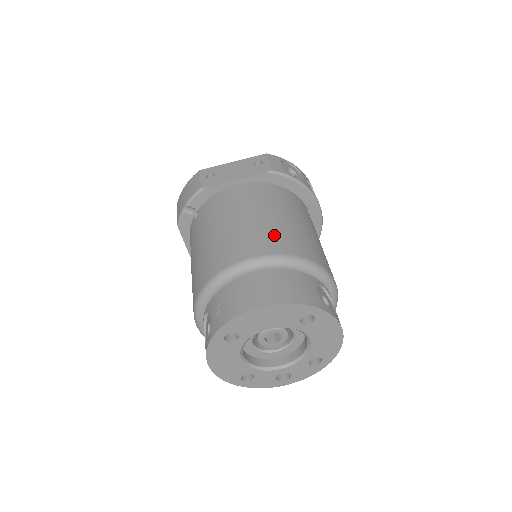
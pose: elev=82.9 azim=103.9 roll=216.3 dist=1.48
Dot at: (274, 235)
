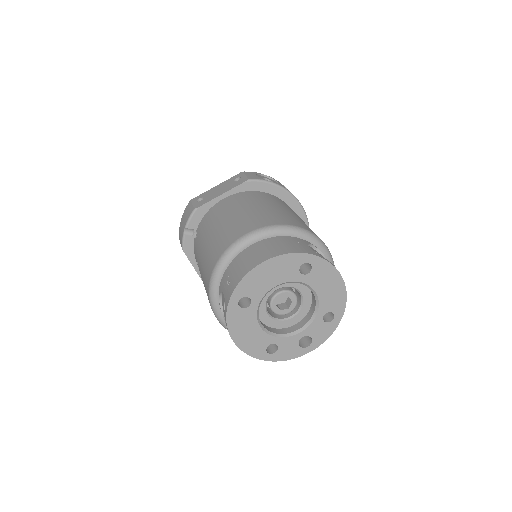
Dot at: (261, 217)
